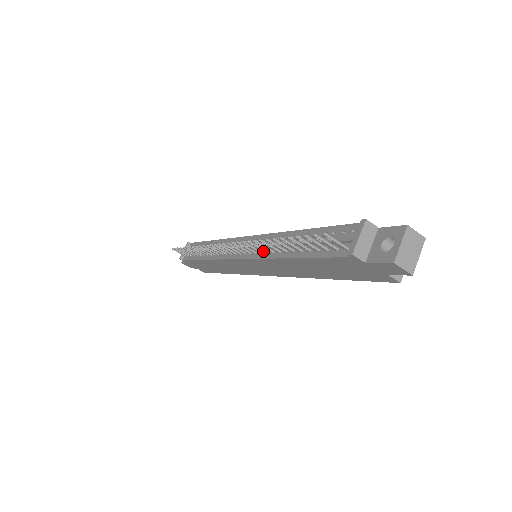
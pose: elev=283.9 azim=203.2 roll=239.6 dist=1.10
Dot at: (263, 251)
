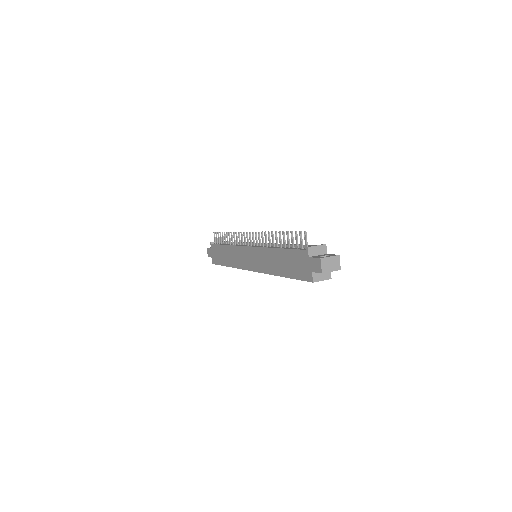
Dot at: (266, 244)
